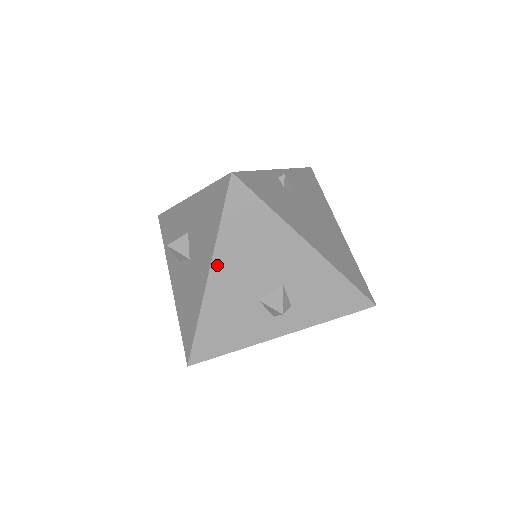
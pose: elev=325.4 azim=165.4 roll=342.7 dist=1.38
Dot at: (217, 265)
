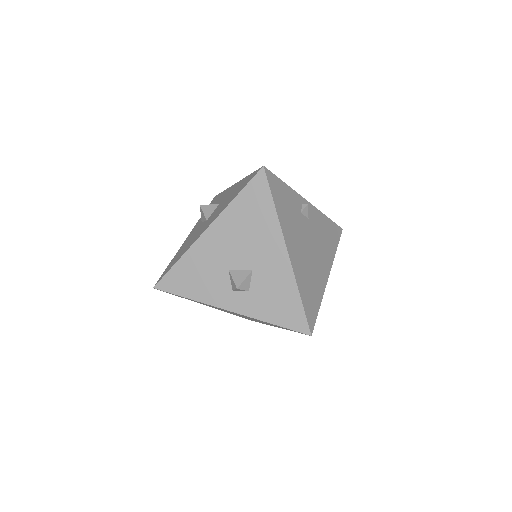
Dot at: (217, 225)
